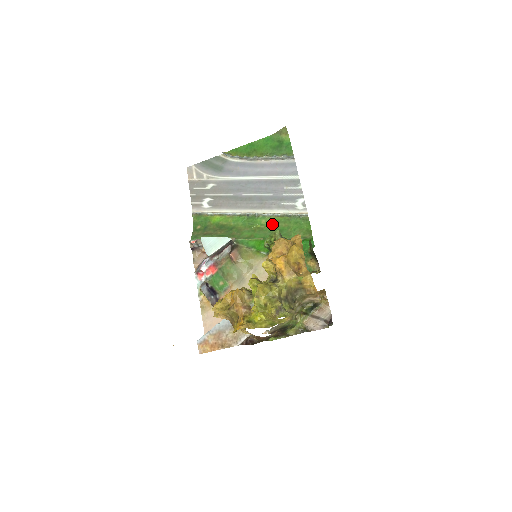
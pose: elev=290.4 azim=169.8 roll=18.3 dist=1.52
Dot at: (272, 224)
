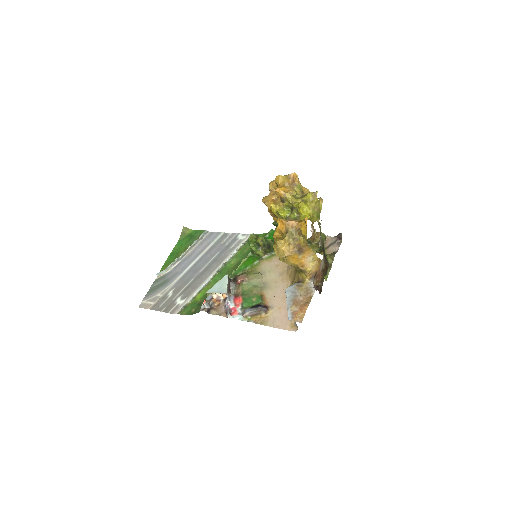
Dot at: (240, 257)
